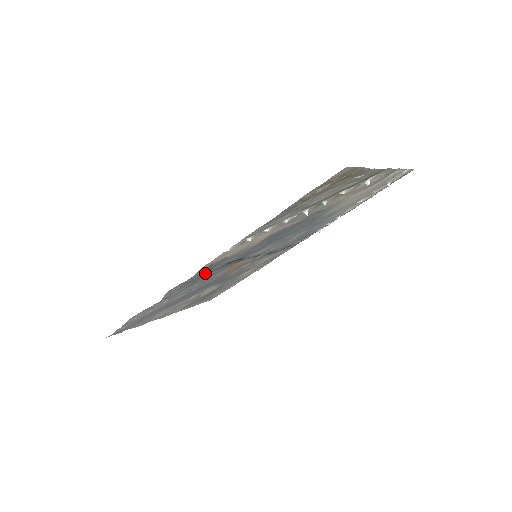
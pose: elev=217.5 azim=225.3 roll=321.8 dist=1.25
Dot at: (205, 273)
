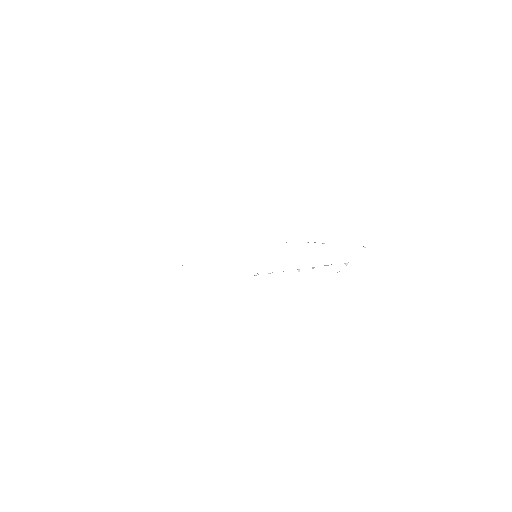
Dot at: occluded
